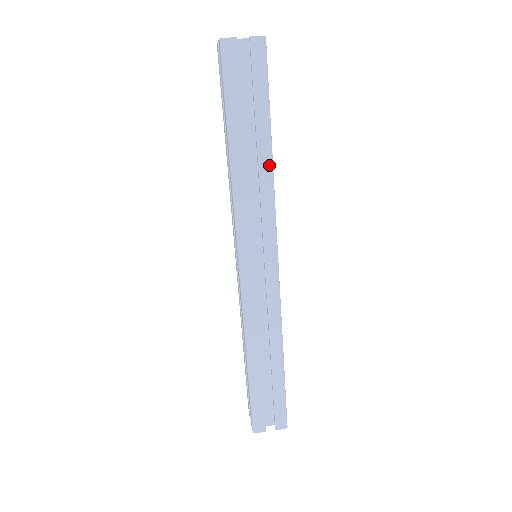
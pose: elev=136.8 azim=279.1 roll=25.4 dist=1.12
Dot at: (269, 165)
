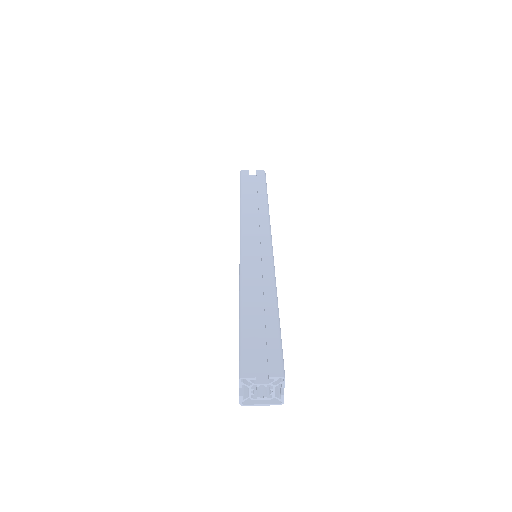
Dot at: (266, 204)
